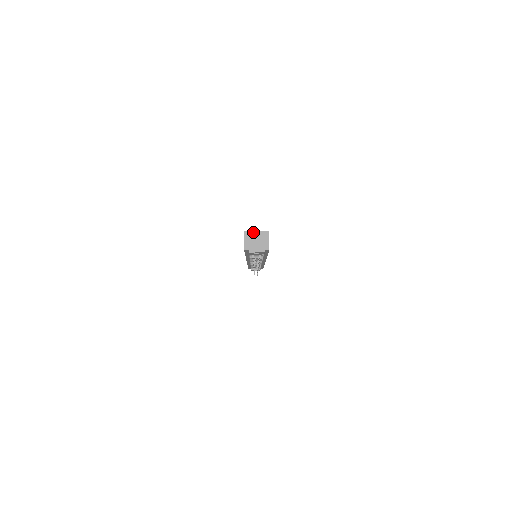
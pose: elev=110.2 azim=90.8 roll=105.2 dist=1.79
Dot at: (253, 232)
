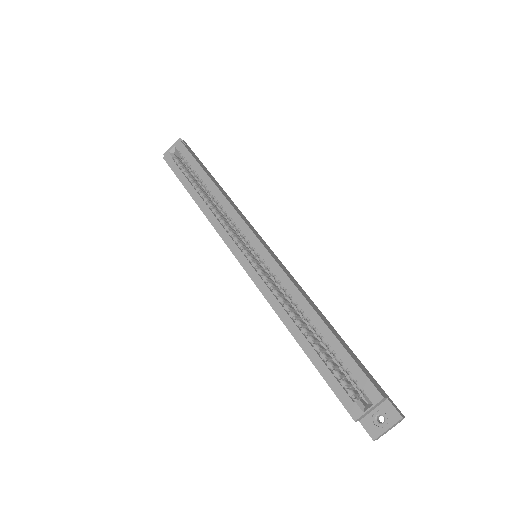
Dot at: (366, 413)
